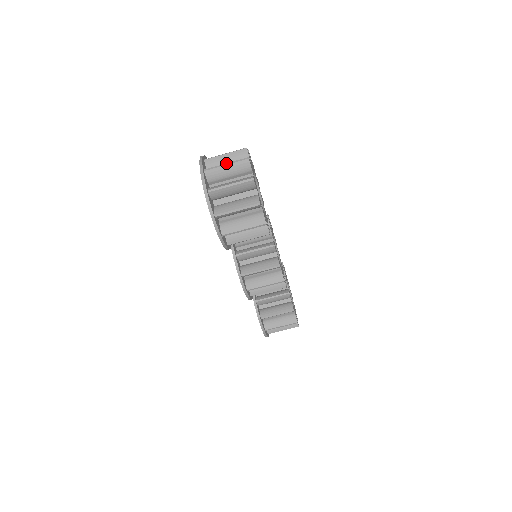
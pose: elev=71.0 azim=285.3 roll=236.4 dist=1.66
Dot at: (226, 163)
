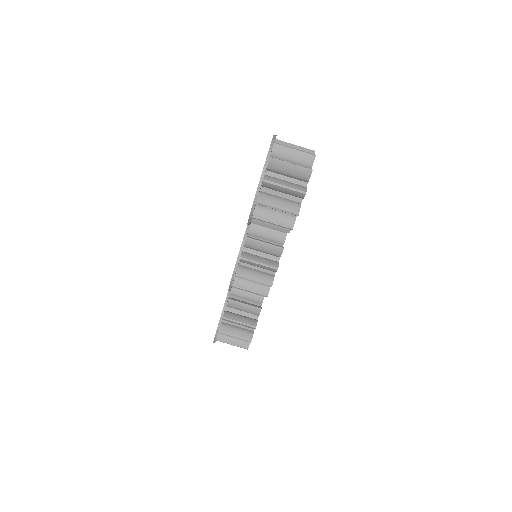
Dot at: occluded
